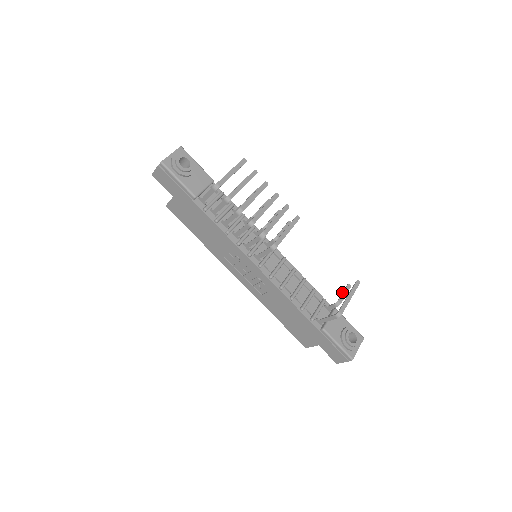
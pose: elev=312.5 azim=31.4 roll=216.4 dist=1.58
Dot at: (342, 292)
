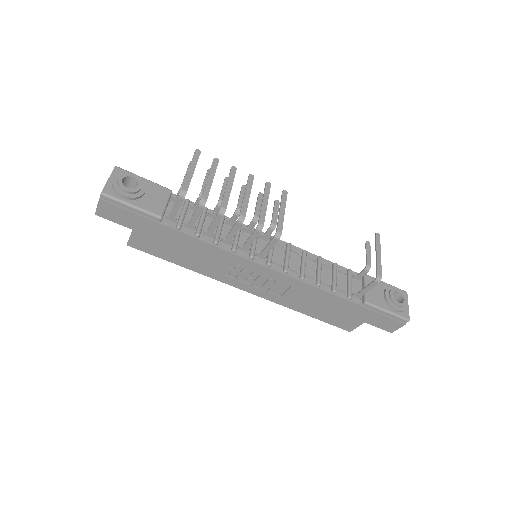
Dot at: occluded
